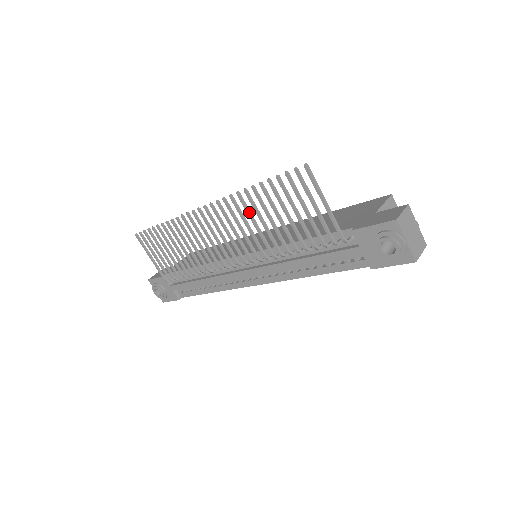
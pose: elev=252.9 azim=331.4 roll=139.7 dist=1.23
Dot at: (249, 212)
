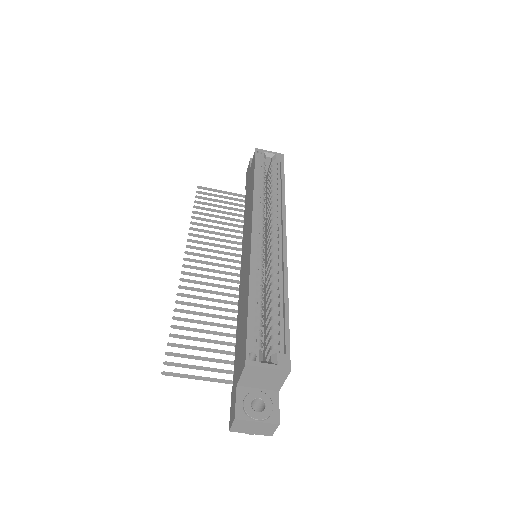
Dot at: (195, 306)
